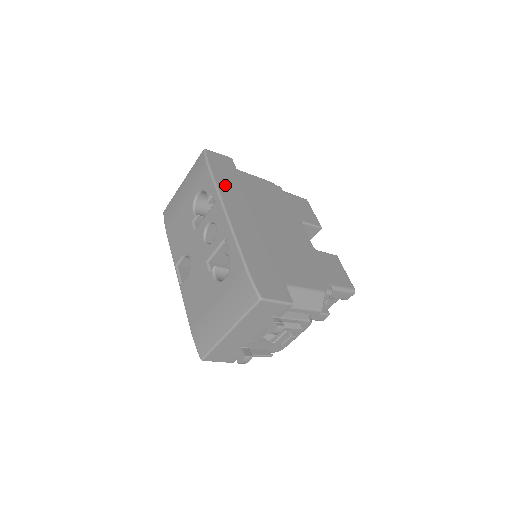
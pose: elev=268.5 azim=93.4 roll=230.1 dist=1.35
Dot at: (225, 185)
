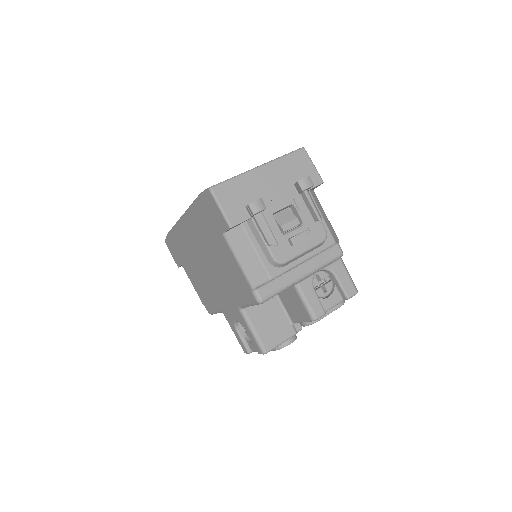
Dot at: occluded
